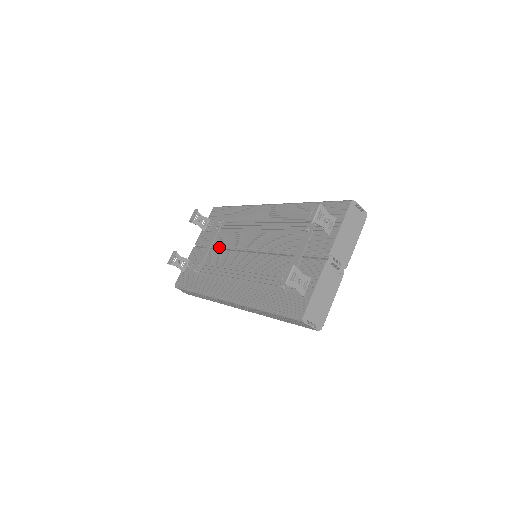
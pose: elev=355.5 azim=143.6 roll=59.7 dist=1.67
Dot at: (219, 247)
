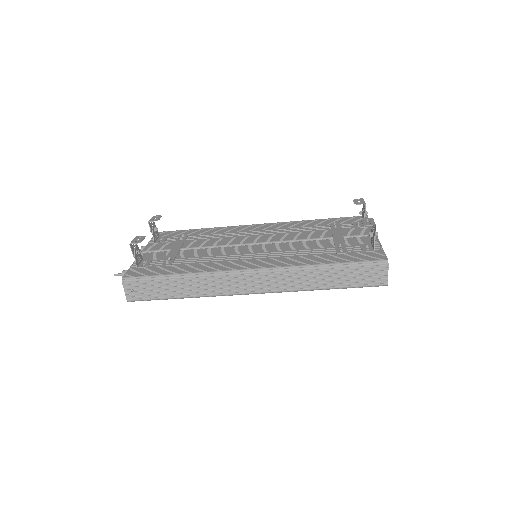
Dot at: (197, 248)
